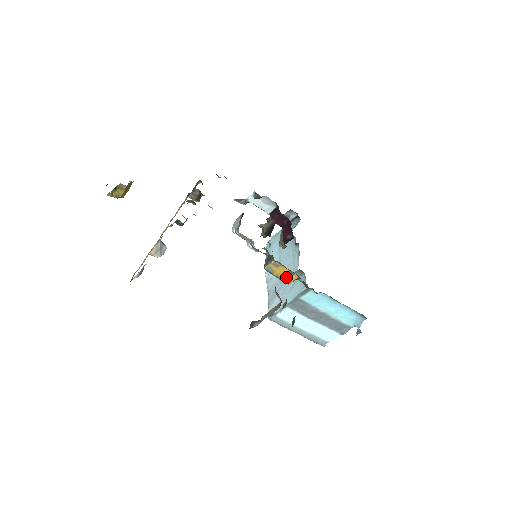
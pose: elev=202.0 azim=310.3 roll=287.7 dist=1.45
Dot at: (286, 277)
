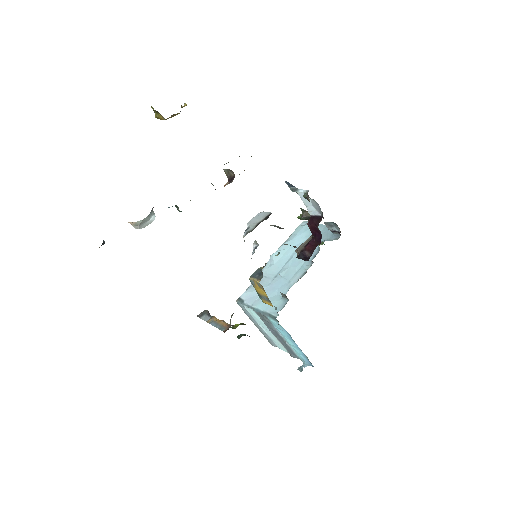
Dot at: (264, 298)
